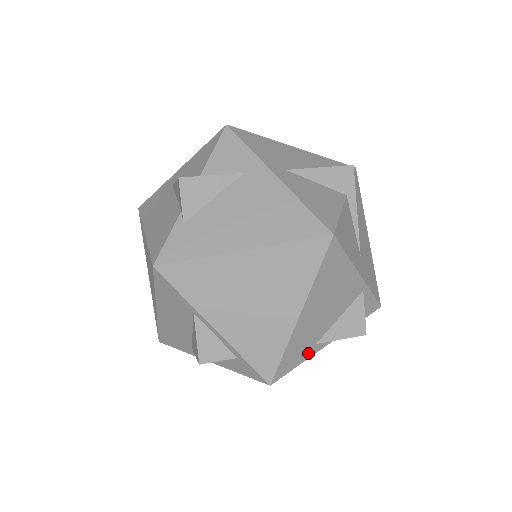
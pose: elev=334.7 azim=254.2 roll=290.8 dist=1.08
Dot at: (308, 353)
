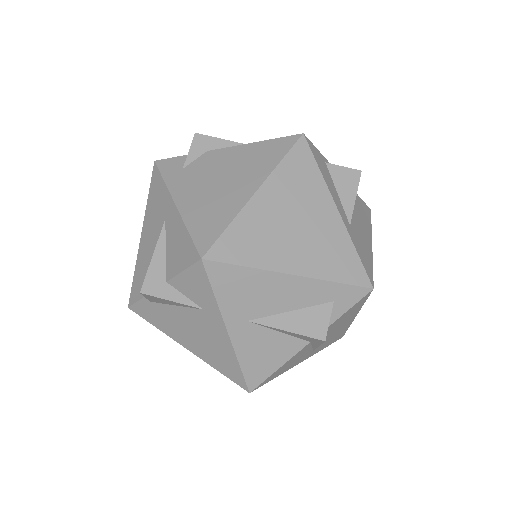
Dot at: occluded
